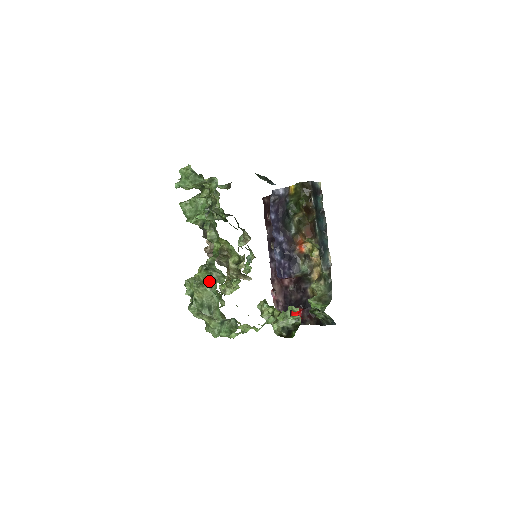
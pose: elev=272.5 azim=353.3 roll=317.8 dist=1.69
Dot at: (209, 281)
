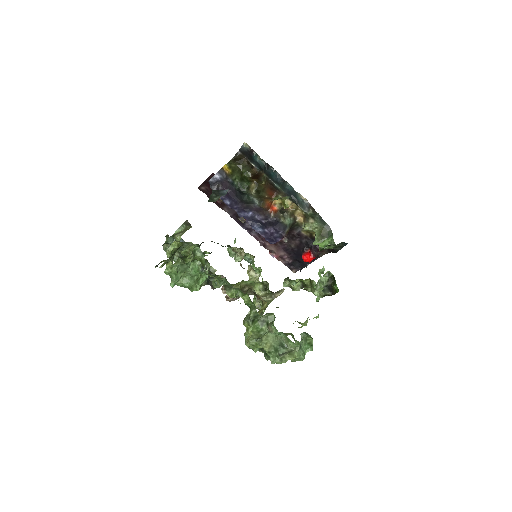
Dot at: (262, 326)
